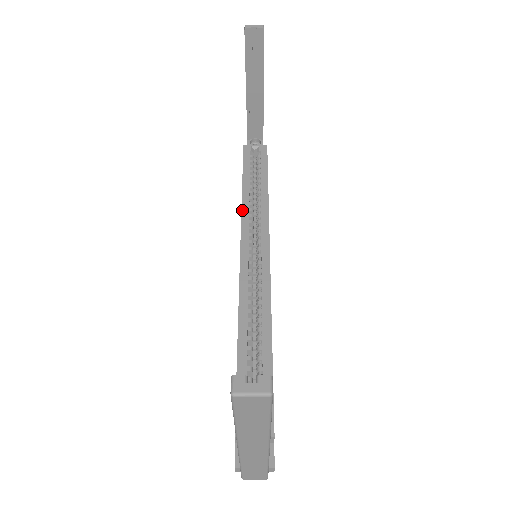
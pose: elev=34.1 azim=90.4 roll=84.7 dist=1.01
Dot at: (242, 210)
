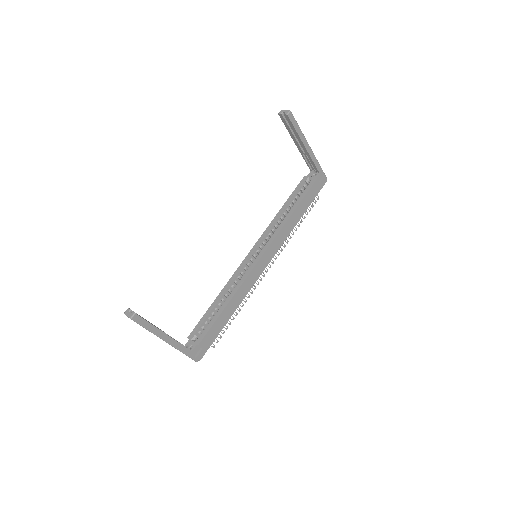
Dot at: (269, 224)
